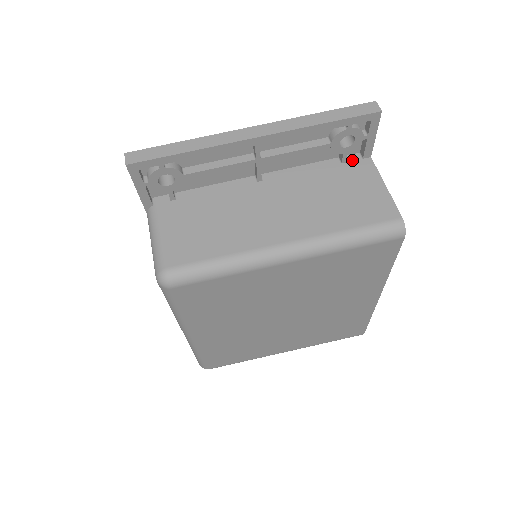
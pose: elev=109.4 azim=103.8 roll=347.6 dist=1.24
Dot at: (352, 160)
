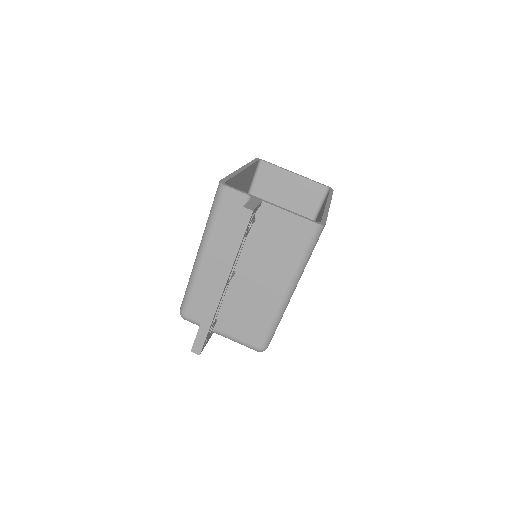
Dot at: (257, 214)
